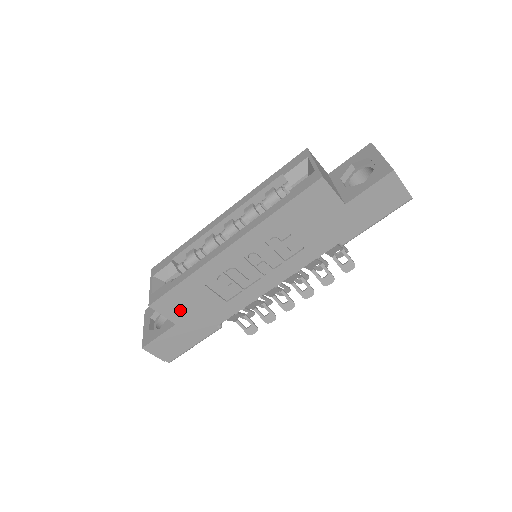
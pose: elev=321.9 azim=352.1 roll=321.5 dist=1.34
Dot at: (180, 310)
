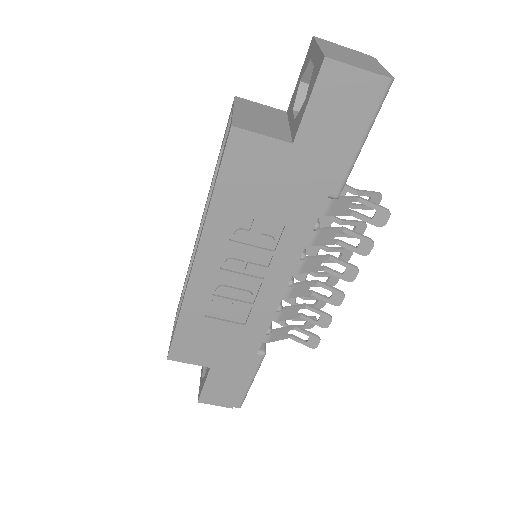
Dot at: (202, 352)
